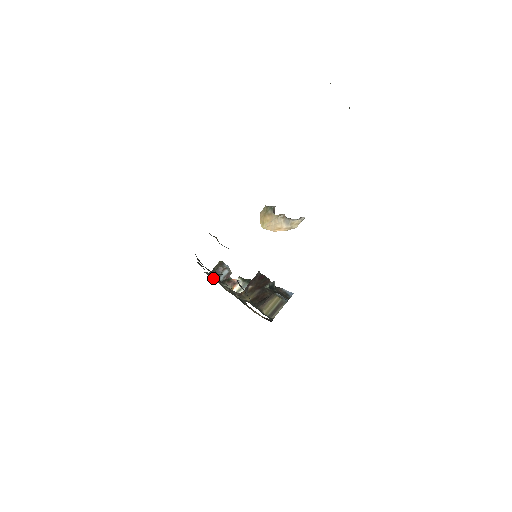
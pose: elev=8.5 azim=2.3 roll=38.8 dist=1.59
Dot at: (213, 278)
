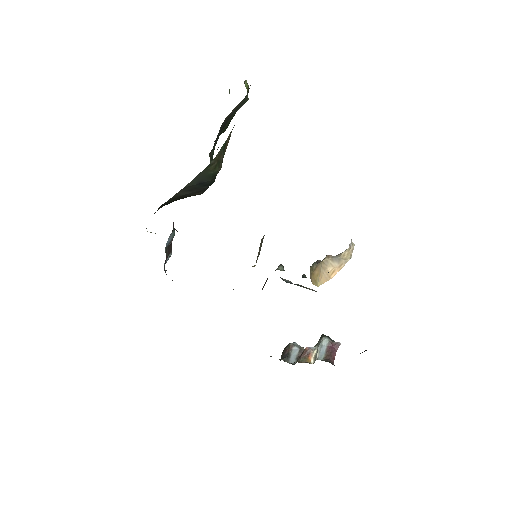
Dot at: occluded
